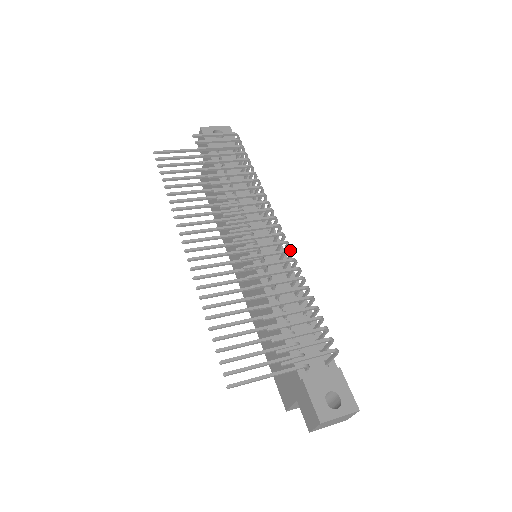
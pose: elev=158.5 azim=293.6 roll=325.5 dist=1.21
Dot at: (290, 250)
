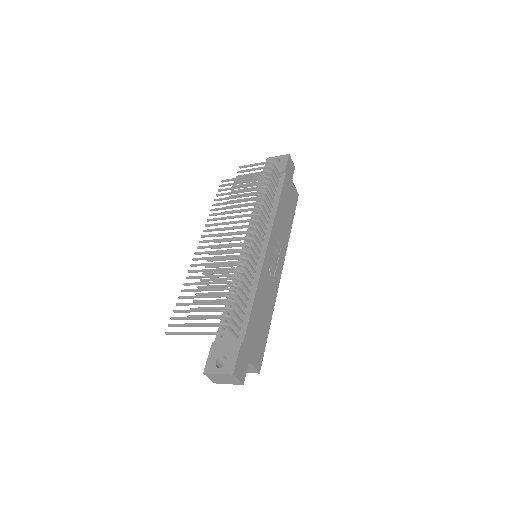
Dot at: (244, 251)
